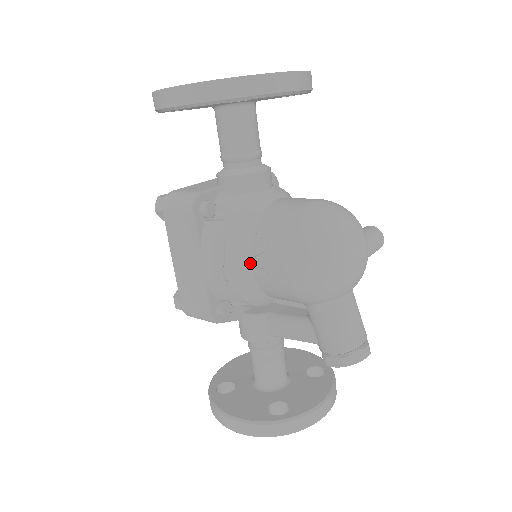
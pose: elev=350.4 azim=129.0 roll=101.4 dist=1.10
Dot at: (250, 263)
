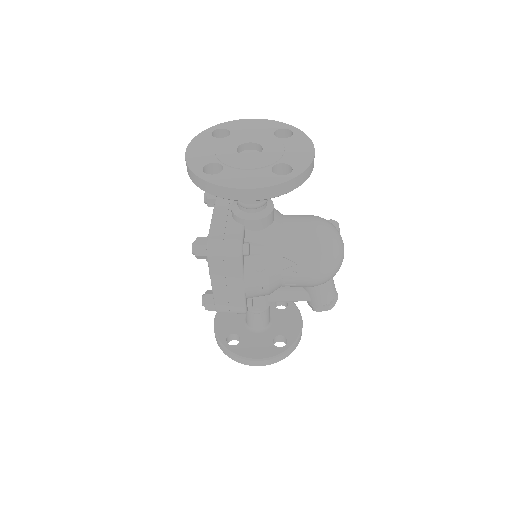
Dot at: (280, 276)
